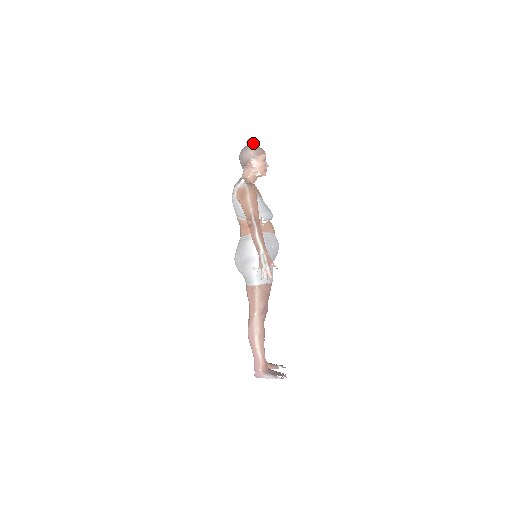
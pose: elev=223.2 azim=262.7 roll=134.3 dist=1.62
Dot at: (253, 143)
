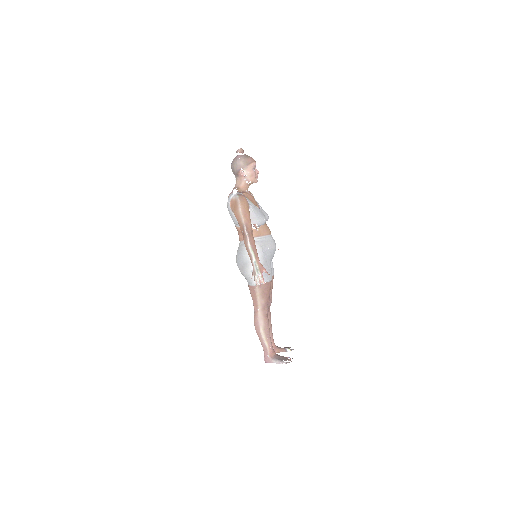
Dot at: (243, 152)
